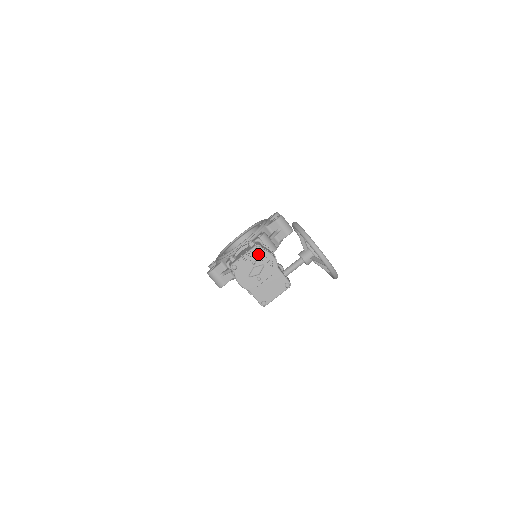
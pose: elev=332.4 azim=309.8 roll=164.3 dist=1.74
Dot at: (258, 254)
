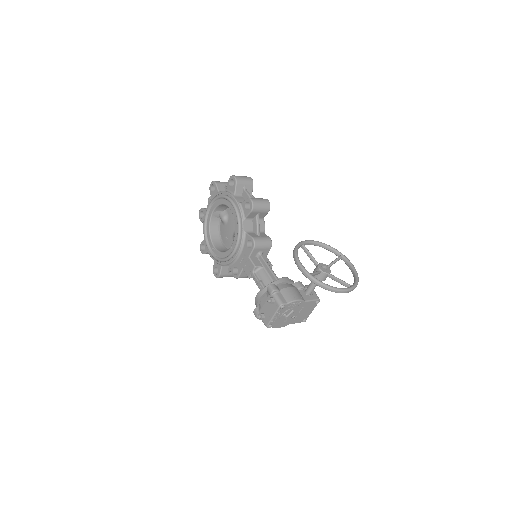
Dot at: (284, 309)
